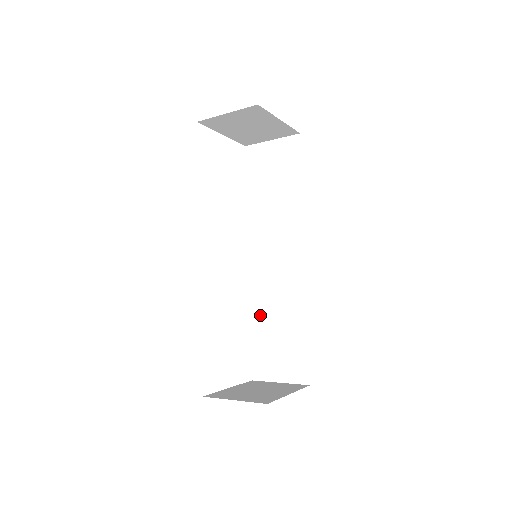
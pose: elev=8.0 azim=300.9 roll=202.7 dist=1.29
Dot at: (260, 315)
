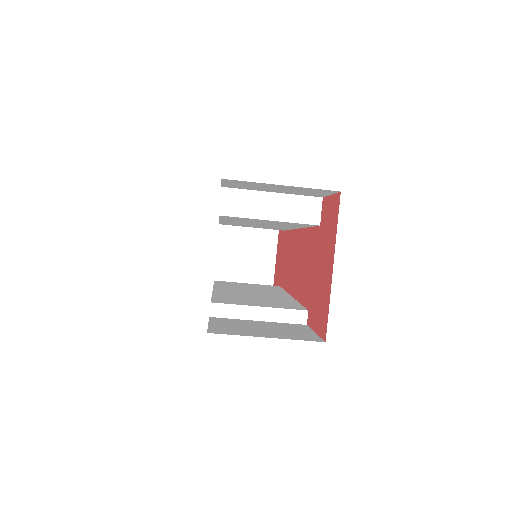
Dot at: (236, 301)
